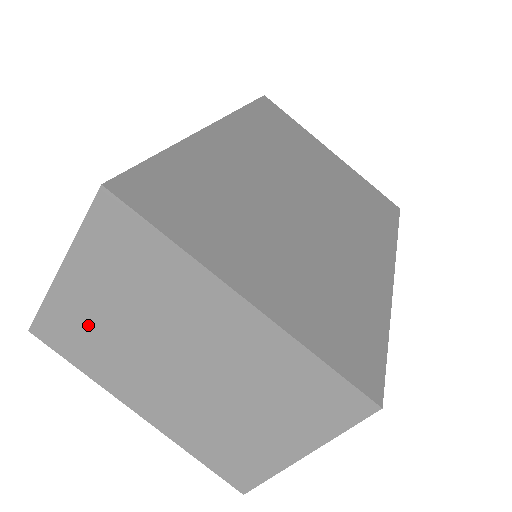
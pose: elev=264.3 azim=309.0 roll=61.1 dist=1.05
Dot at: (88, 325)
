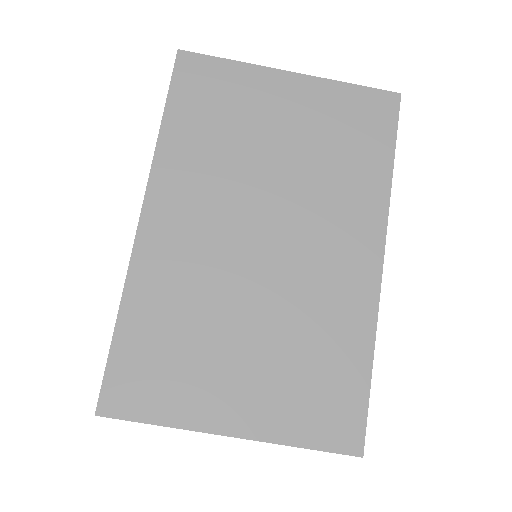
Dot at: occluded
